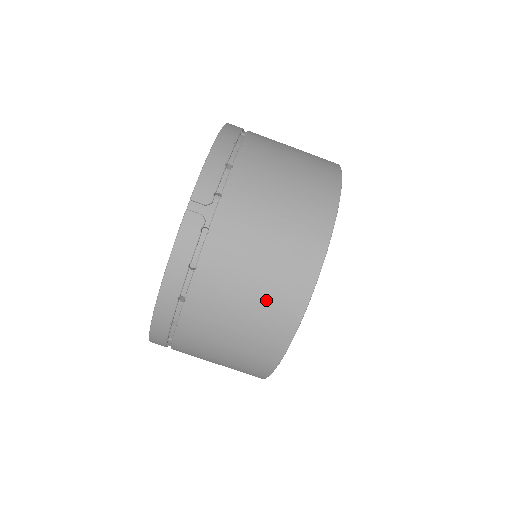
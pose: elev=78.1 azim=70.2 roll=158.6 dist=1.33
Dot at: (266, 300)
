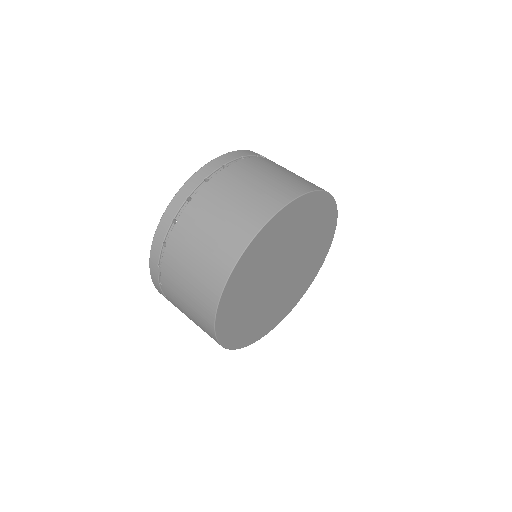
Dot at: (280, 182)
